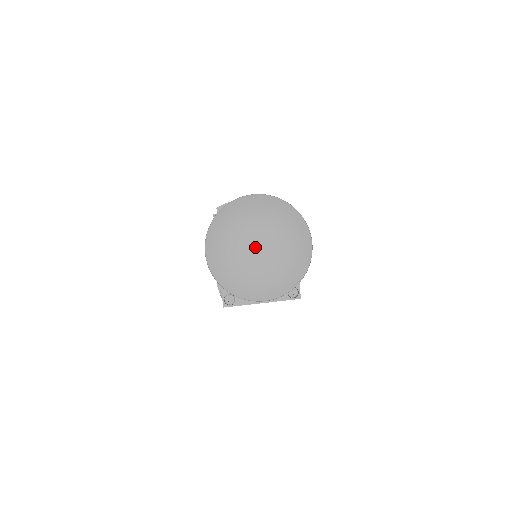
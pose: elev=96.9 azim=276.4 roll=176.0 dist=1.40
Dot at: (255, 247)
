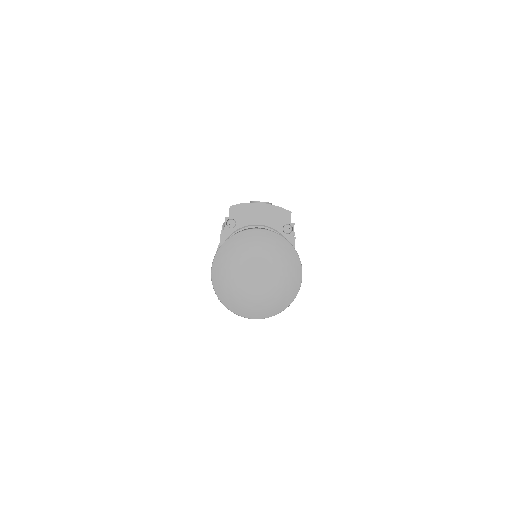
Dot at: (254, 274)
